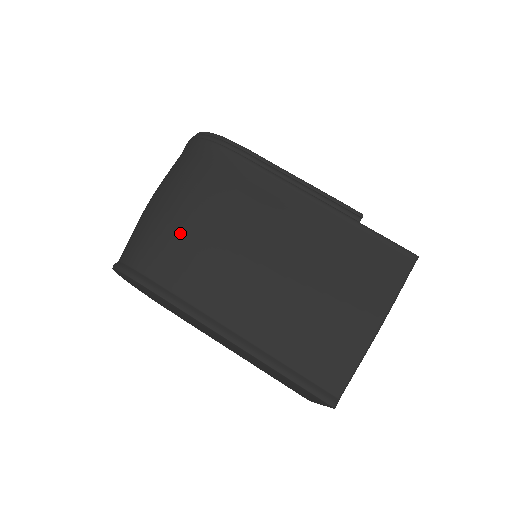
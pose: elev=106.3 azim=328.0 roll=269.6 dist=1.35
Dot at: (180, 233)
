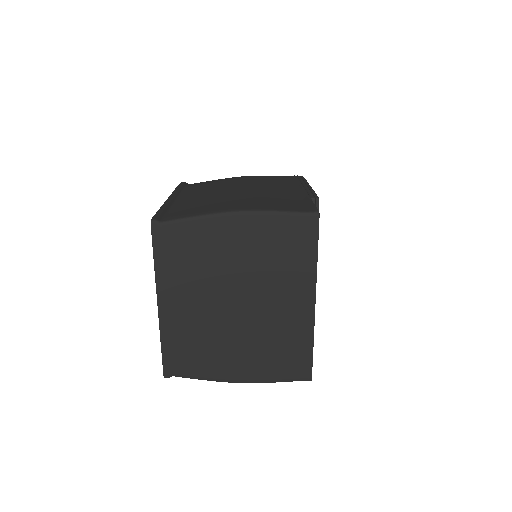
Dot at: occluded
